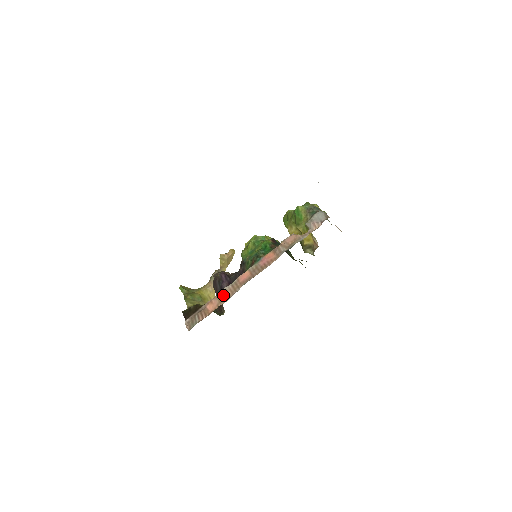
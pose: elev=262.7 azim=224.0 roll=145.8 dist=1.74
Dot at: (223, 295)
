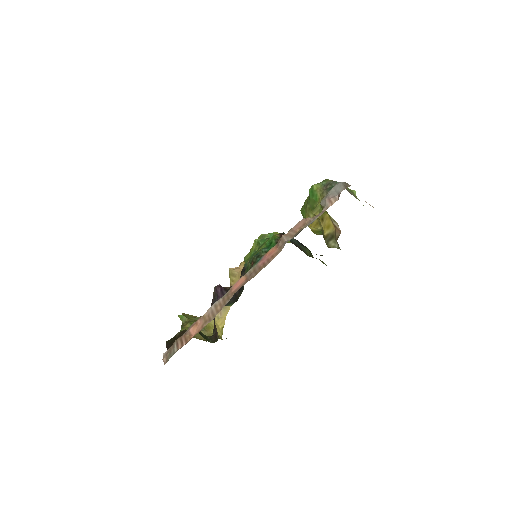
Dot at: (211, 312)
